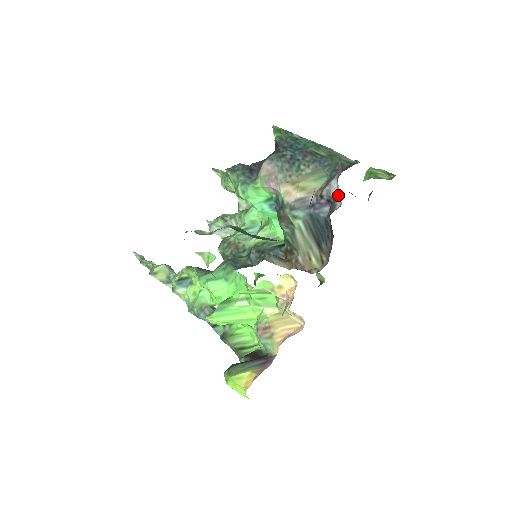
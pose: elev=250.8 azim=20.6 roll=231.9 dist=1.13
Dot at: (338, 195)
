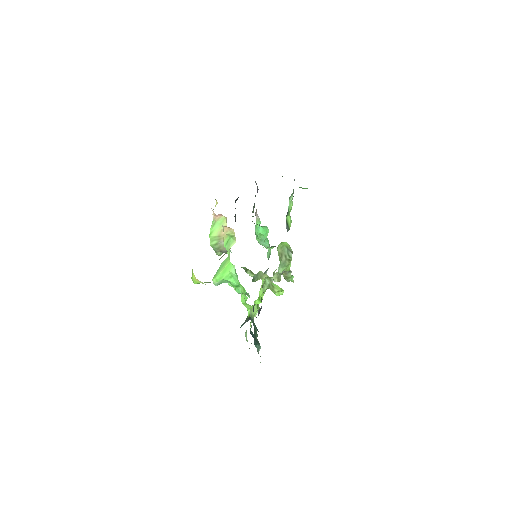
Dot at: occluded
